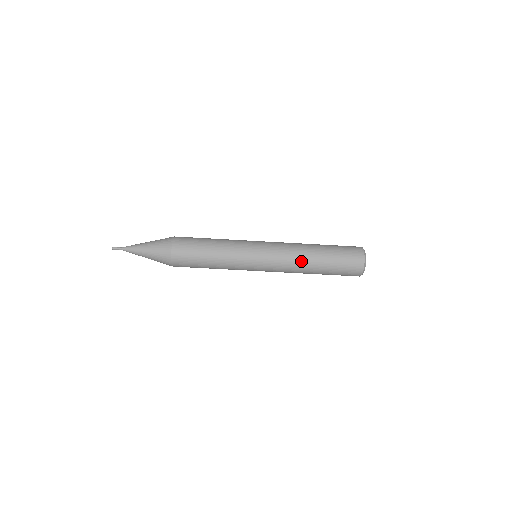
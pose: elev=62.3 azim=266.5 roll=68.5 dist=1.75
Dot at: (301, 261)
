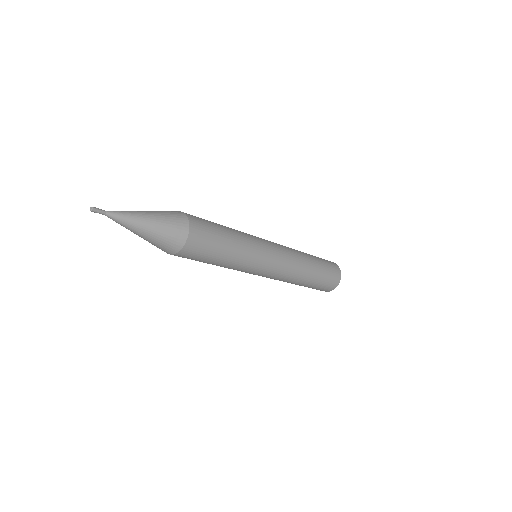
Dot at: (300, 274)
